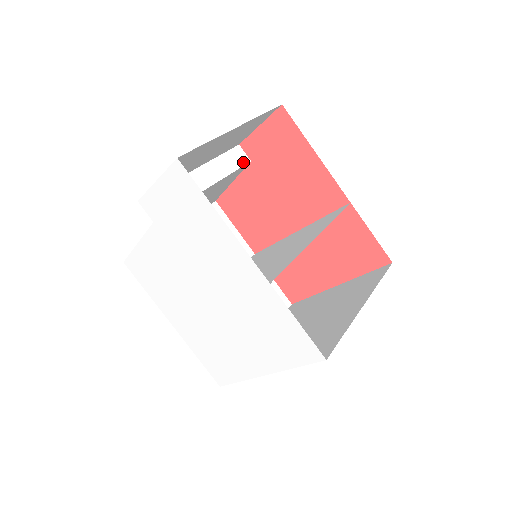
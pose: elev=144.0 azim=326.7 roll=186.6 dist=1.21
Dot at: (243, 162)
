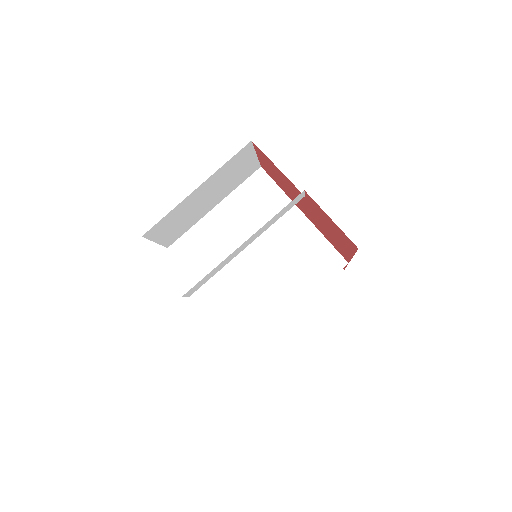
Dot at: (296, 203)
